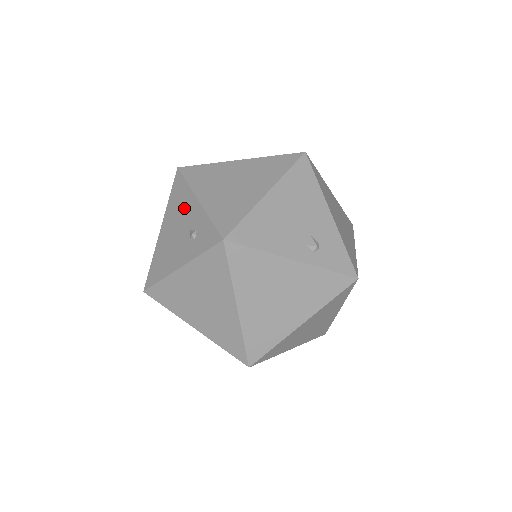
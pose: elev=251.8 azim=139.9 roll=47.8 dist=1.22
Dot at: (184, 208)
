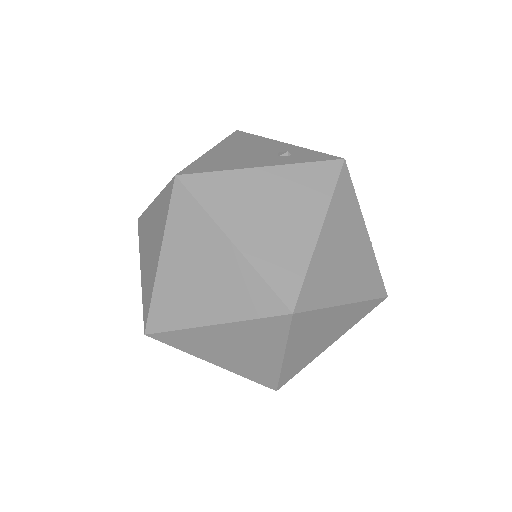
Dot at: (260, 144)
